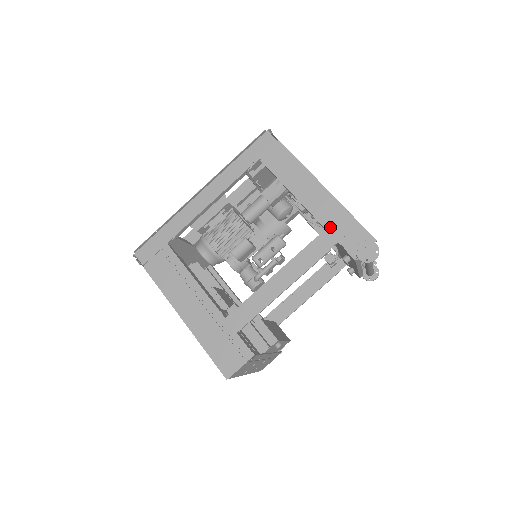
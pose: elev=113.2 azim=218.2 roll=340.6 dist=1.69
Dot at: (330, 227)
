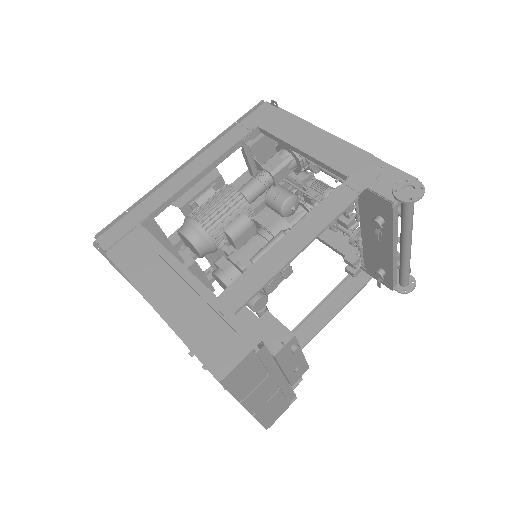
Dot at: (353, 174)
